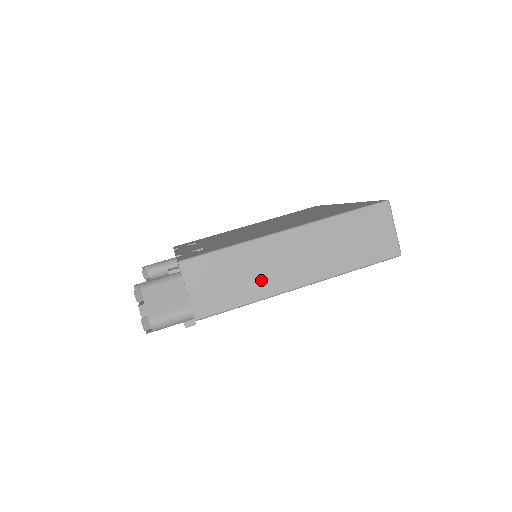
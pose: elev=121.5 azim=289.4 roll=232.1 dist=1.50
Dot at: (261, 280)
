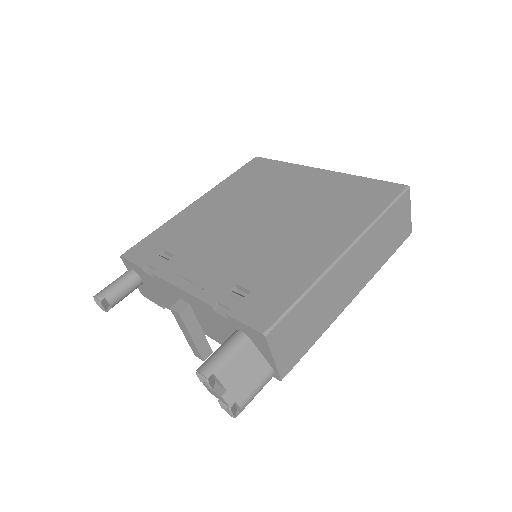
Dot at: (328, 311)
